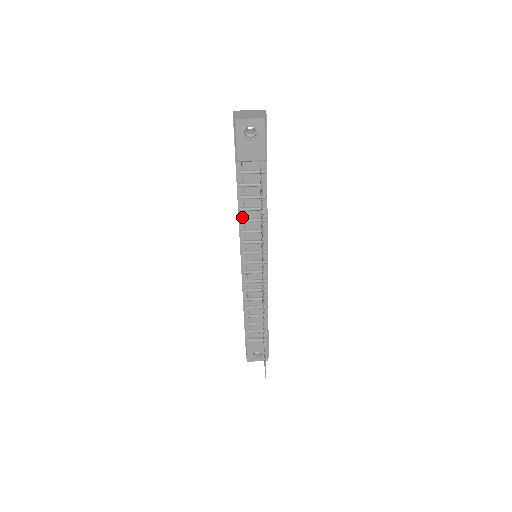
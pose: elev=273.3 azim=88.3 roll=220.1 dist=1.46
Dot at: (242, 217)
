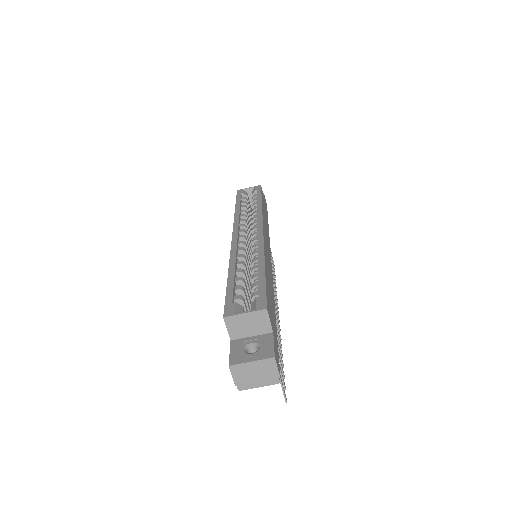
Dot at: occluded
